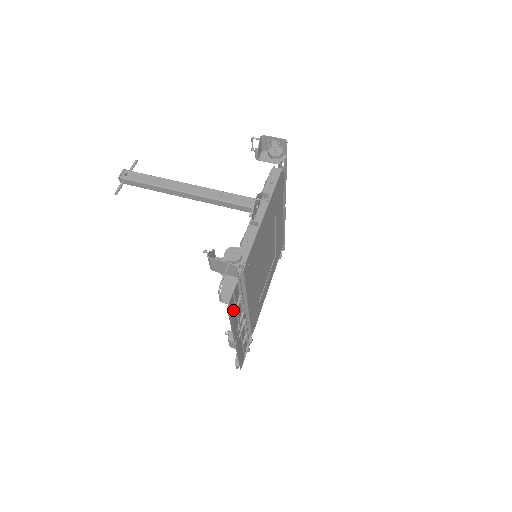
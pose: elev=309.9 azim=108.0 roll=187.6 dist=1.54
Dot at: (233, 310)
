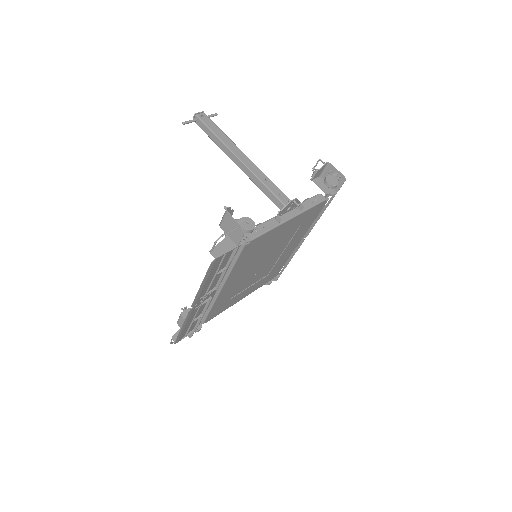
Dot at: (213, 272)
